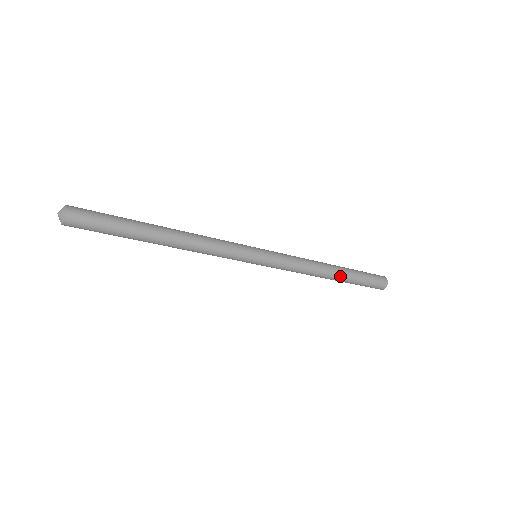
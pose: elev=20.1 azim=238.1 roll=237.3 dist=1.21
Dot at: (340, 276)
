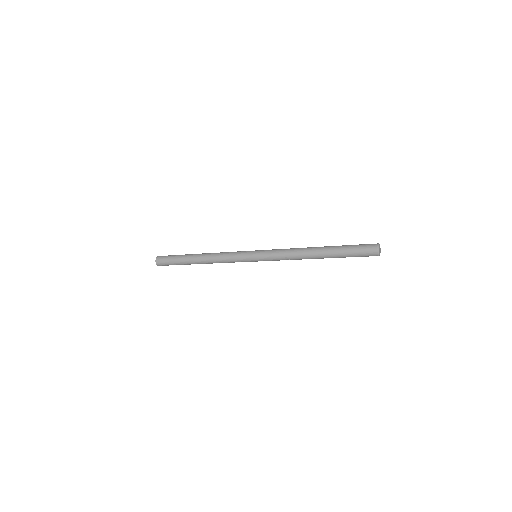
Dot at: (324, 257)
